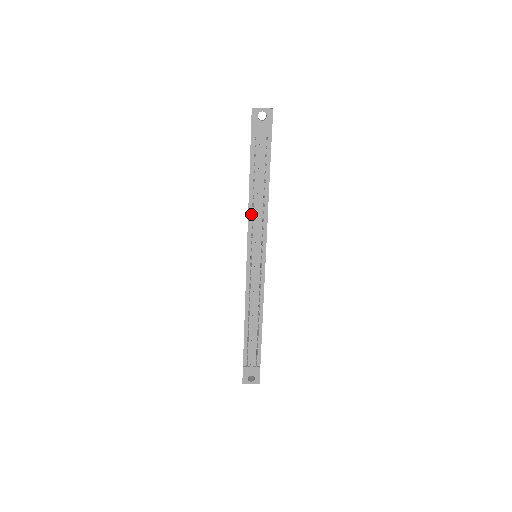
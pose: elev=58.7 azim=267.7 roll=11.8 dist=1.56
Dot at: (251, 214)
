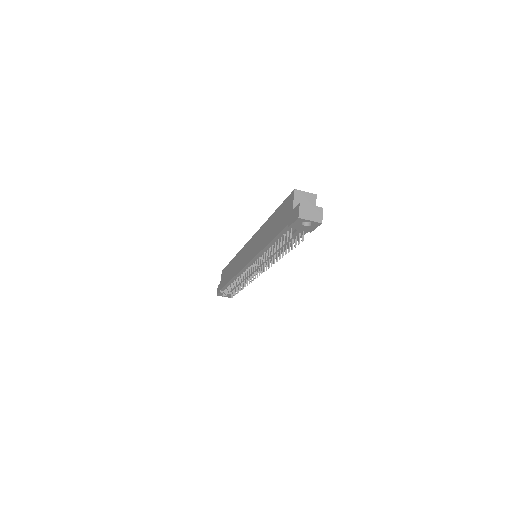
Dot at: (262, 253)
